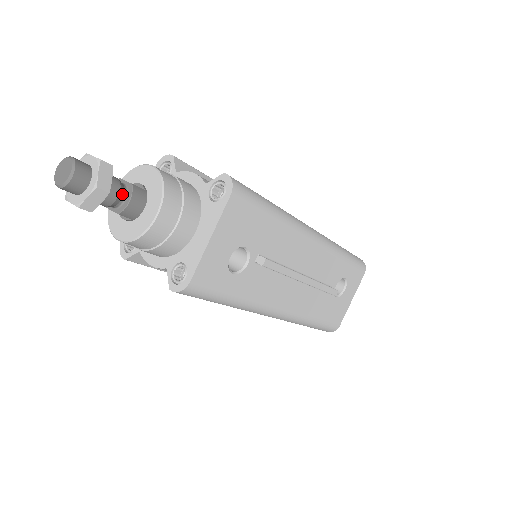
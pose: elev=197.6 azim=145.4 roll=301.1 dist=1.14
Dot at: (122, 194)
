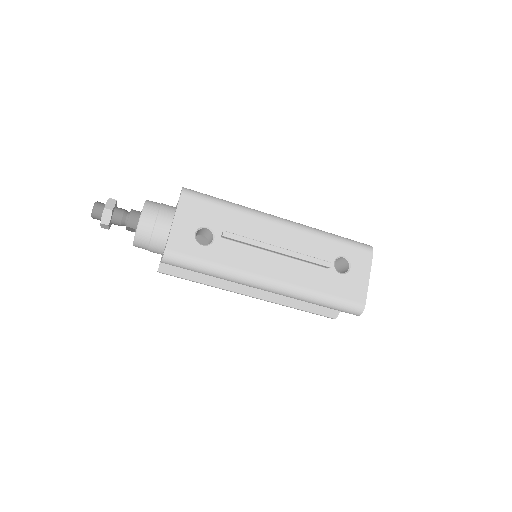
Dot at: (126, 215)
